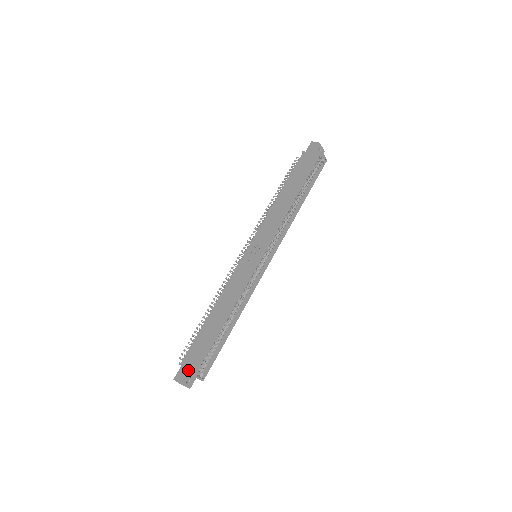
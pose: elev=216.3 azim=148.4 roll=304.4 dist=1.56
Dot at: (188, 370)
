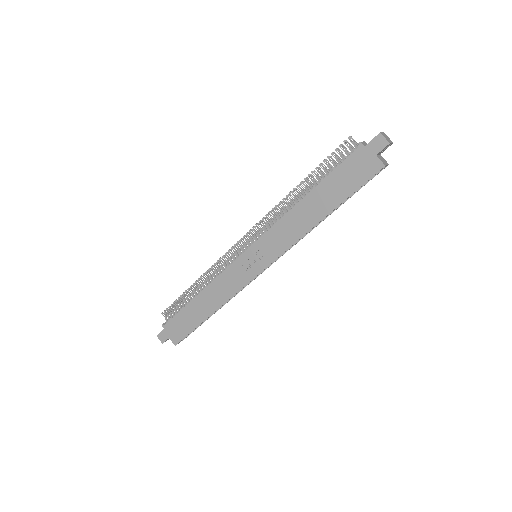
Dot at: (171, 338)
